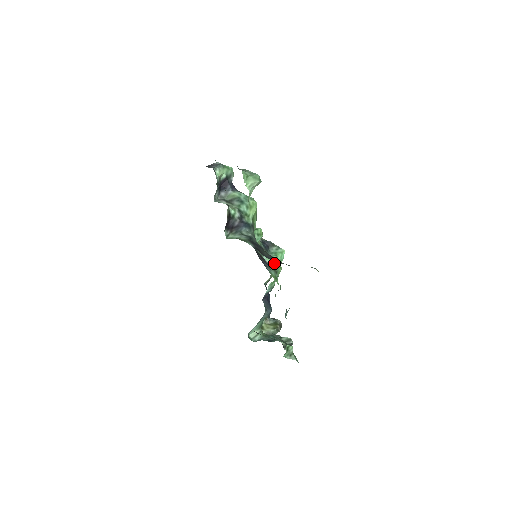
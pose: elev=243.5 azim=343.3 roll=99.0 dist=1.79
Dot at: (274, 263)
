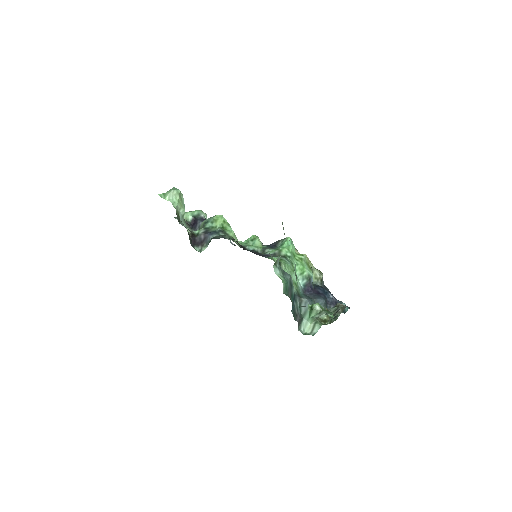
Dot at: (278, 251)
